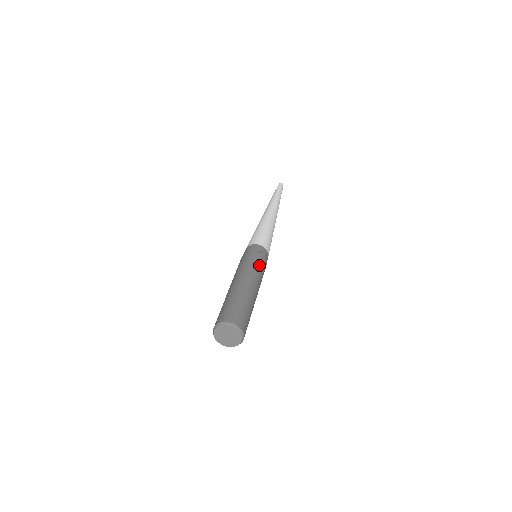
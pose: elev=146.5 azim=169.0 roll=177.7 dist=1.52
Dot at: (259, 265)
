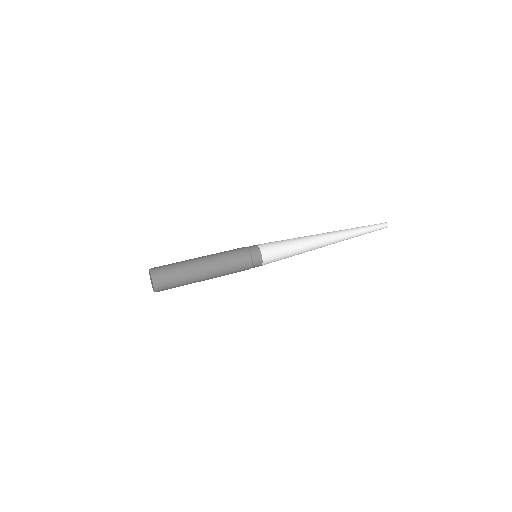
Dot at: (235, 262)
